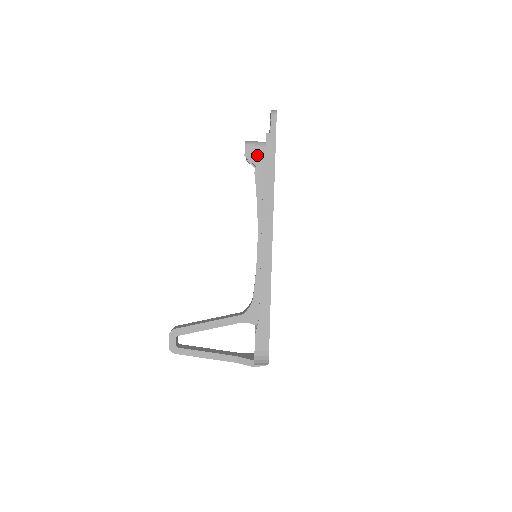
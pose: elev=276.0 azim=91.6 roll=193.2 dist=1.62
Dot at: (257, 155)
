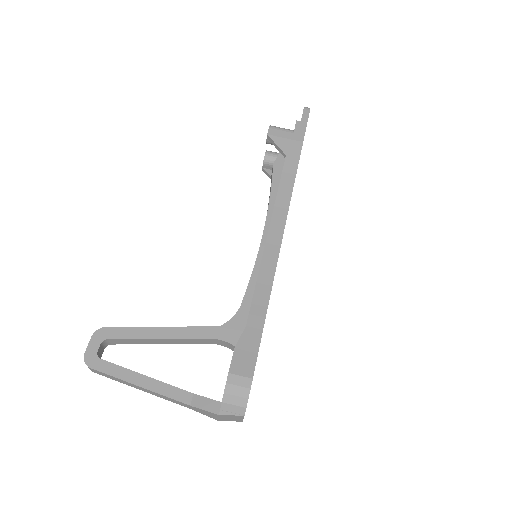
Dot at: (282, 136)
